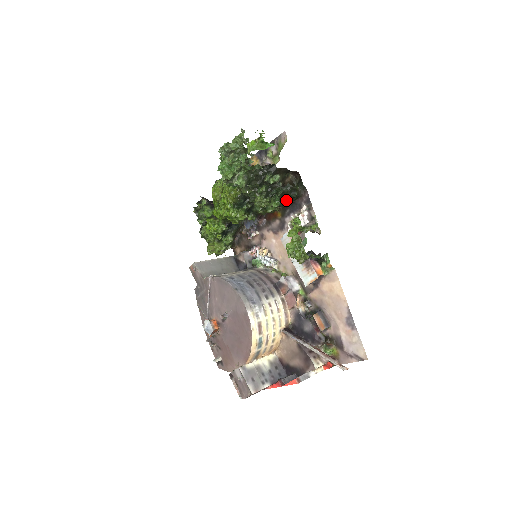
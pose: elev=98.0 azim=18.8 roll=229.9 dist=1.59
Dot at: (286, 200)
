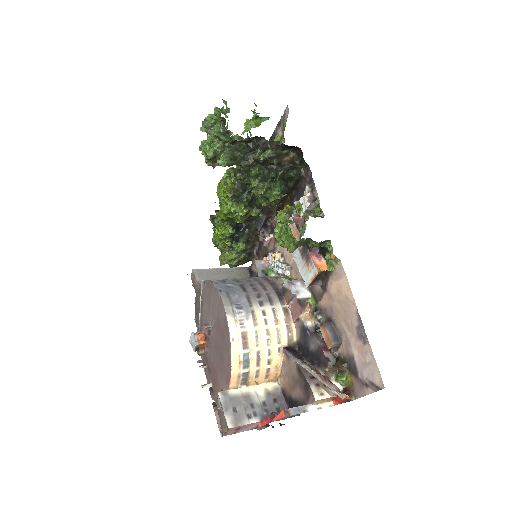
Dot at: (287, 184)
